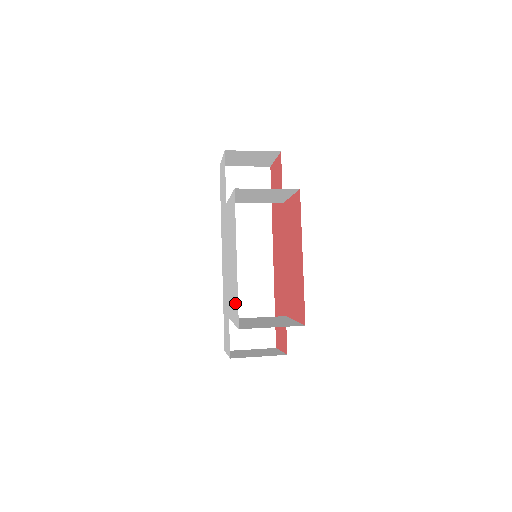
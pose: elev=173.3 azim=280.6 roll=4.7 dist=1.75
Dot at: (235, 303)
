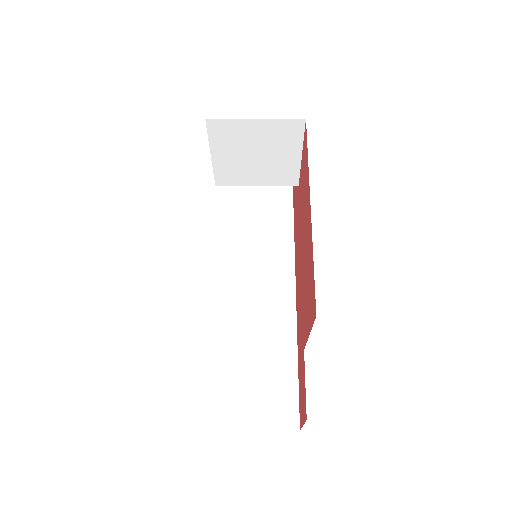
Dot at: occluded
